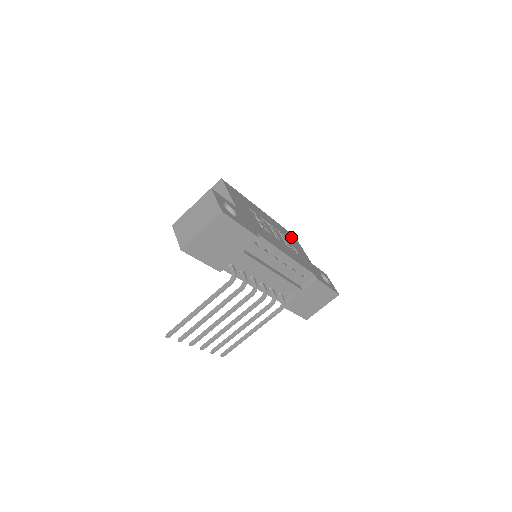
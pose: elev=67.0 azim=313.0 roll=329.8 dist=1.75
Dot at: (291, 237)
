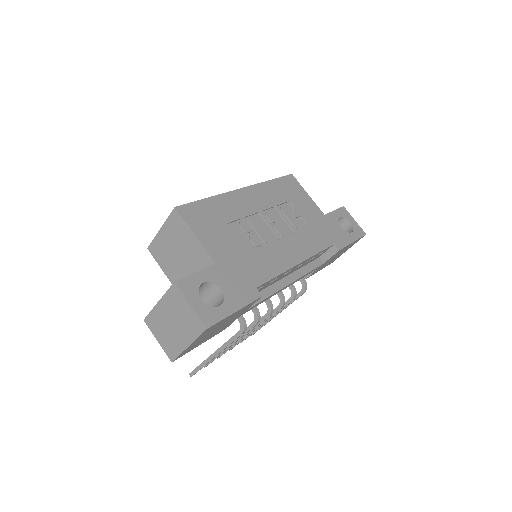
Dot at: (288, 189)
